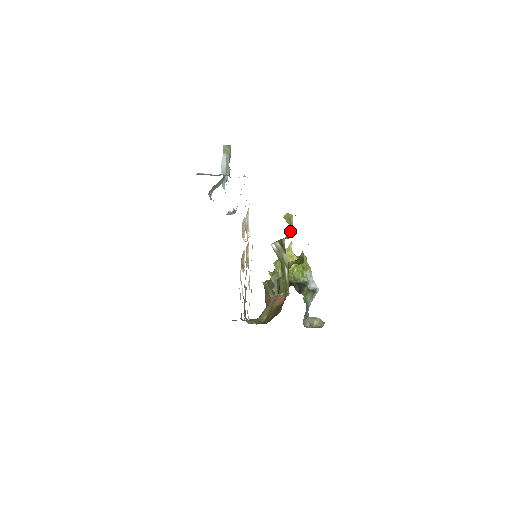
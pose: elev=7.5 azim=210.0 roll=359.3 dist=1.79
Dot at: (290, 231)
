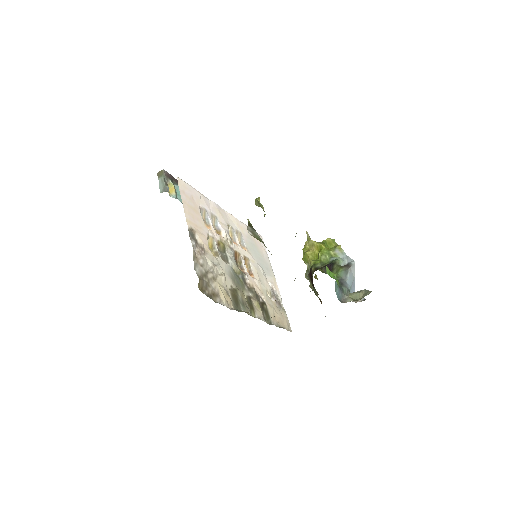
Dot at: occluded
